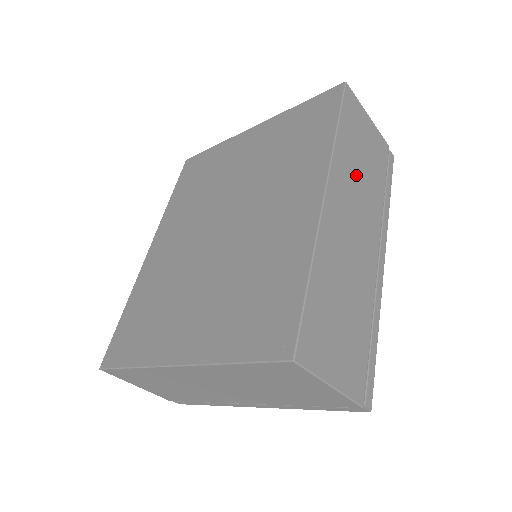
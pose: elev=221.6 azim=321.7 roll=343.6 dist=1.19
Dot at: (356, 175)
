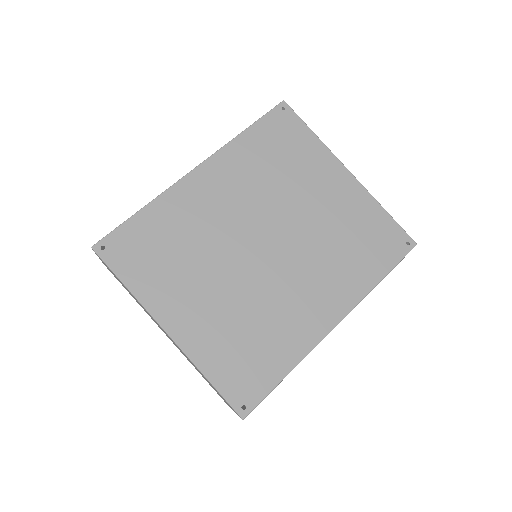
Dot at: occluded
